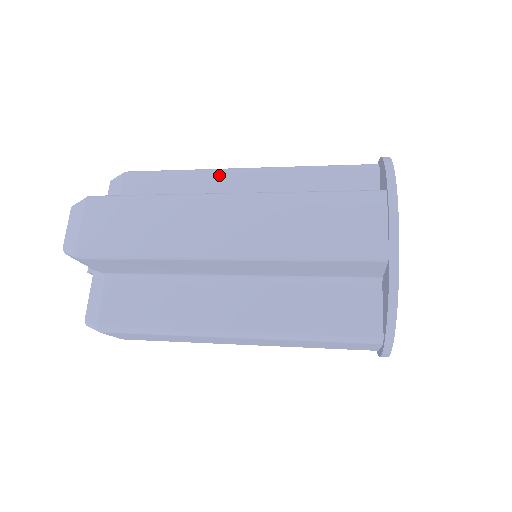
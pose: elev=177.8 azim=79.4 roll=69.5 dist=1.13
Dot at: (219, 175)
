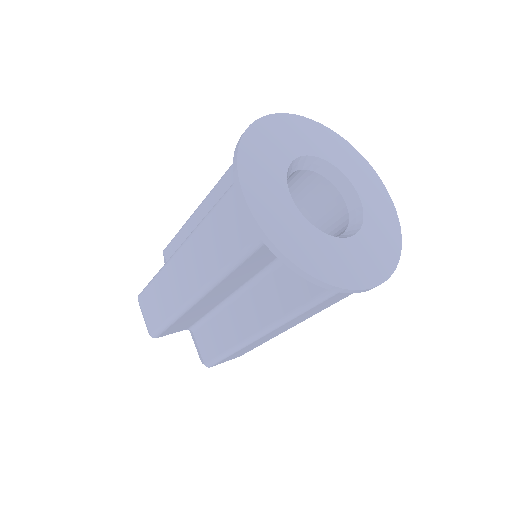
Dot at: (195, 217)
